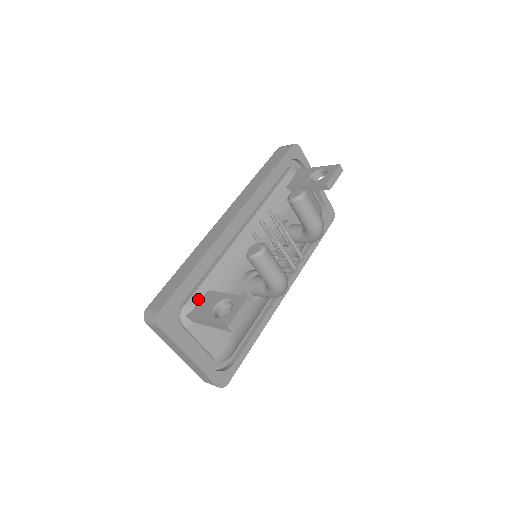
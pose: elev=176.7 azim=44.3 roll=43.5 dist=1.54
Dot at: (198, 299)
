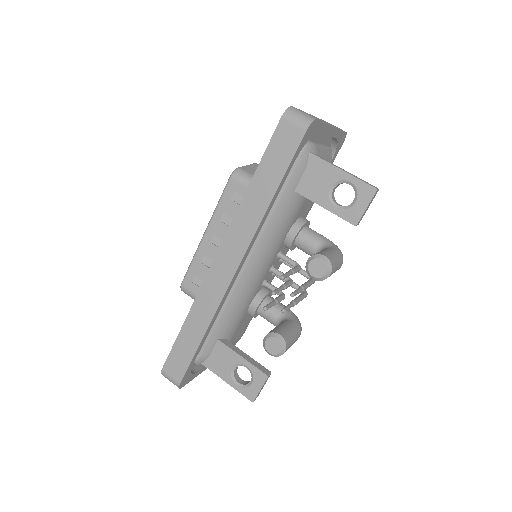
Dot at: (210, 350)
